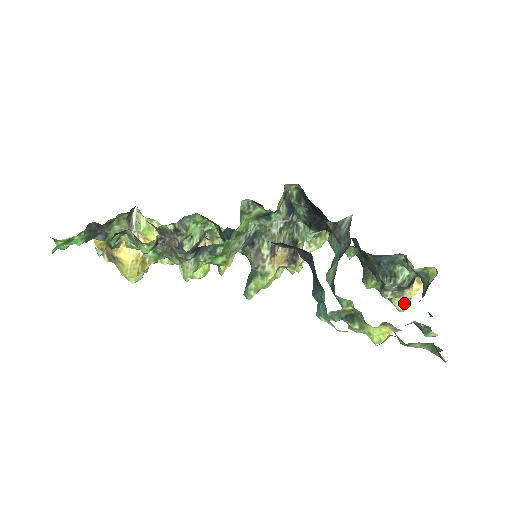
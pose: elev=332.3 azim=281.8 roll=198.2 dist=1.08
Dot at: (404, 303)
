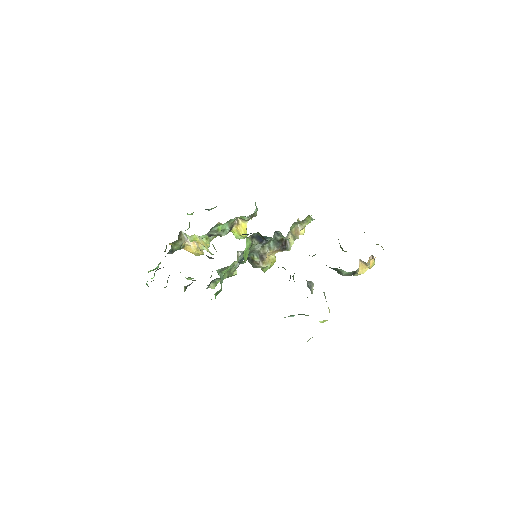
Dot at: occluded
